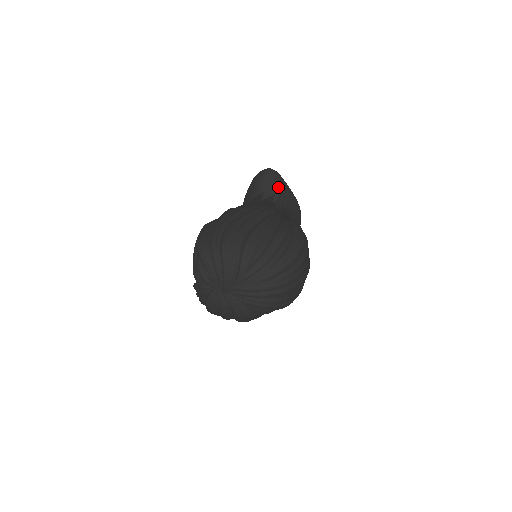
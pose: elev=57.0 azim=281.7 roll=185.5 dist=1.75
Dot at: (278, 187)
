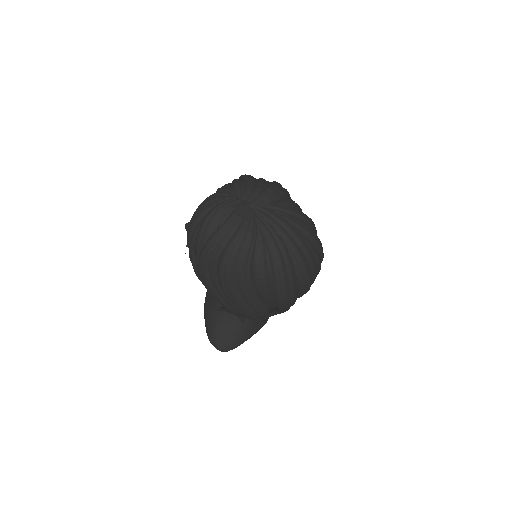
Dot at: occluded
